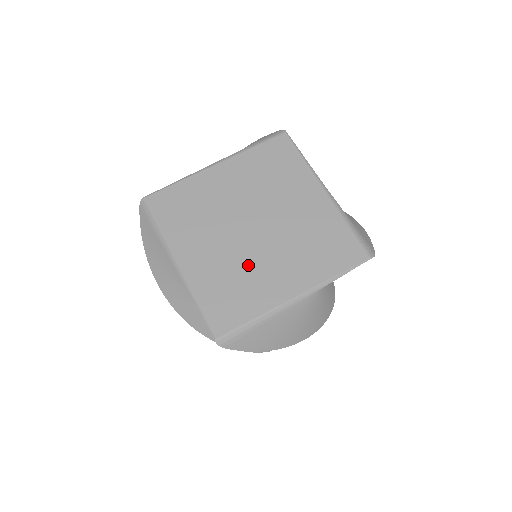
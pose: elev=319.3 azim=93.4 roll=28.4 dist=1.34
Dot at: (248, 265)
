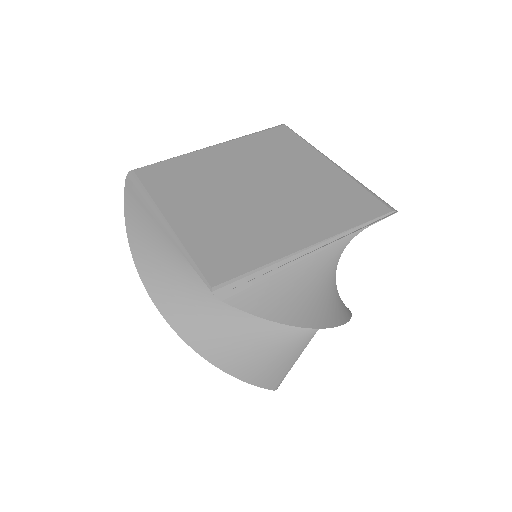
Dot at: (251, 220)
